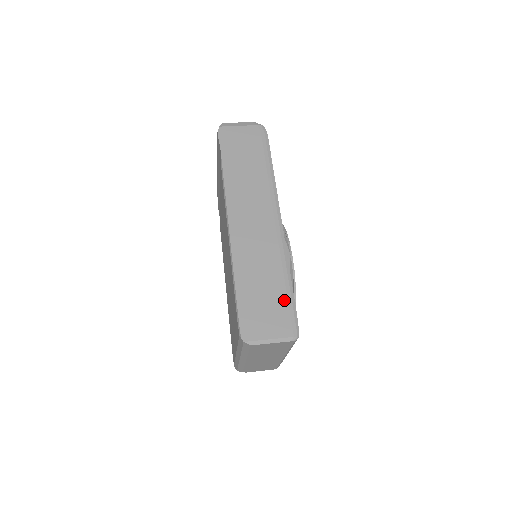
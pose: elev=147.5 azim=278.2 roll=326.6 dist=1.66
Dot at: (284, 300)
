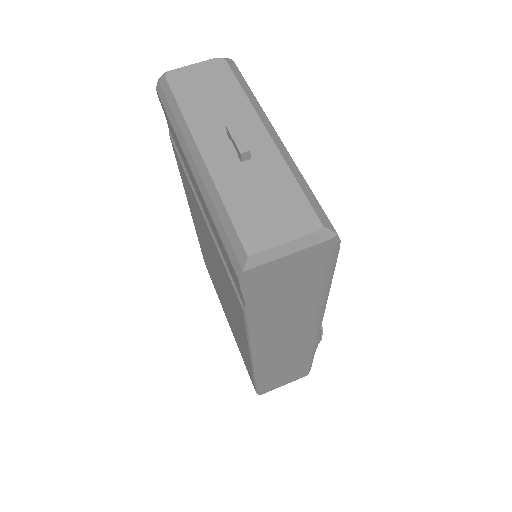
Dot at: (303, 367)
